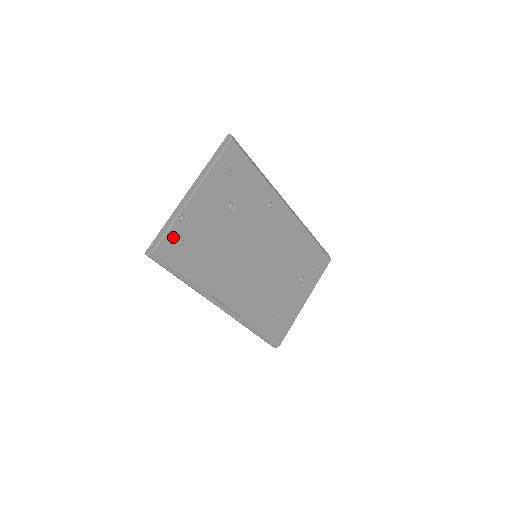
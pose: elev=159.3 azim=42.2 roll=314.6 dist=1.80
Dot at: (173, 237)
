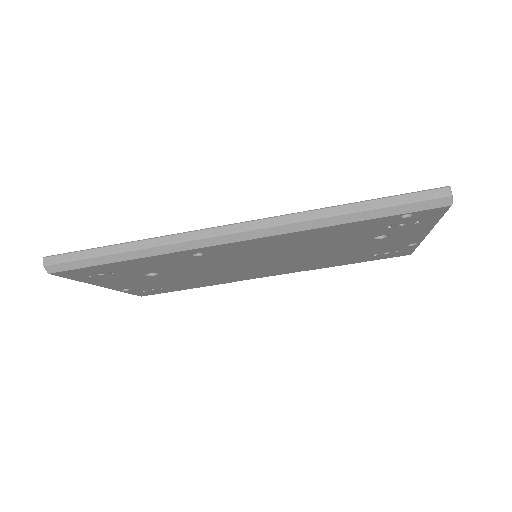
Dot at: (139, 292)
